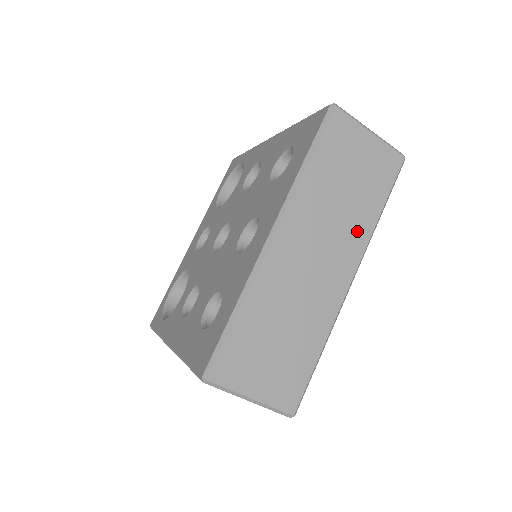
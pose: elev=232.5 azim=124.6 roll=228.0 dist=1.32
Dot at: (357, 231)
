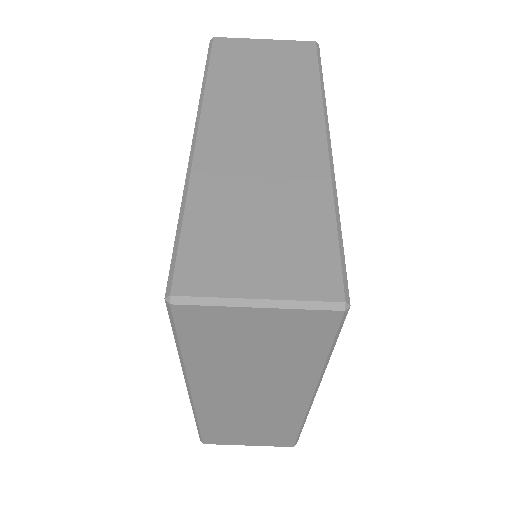
Dot at: (301, 101)
